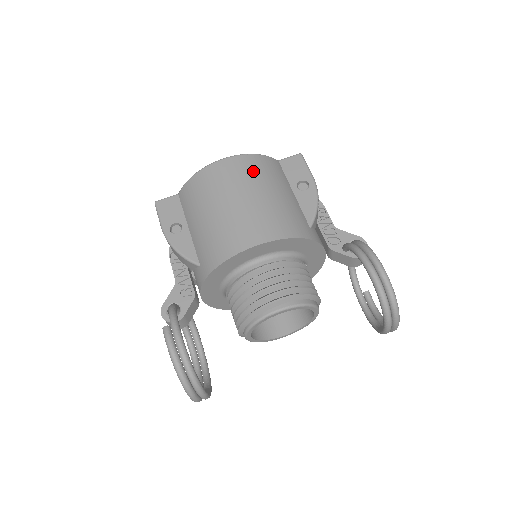
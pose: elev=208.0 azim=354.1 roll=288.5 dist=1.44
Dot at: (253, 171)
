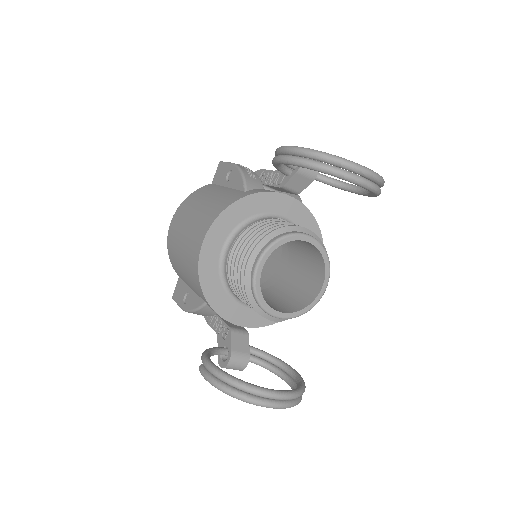
Dot at: (187, 207)
